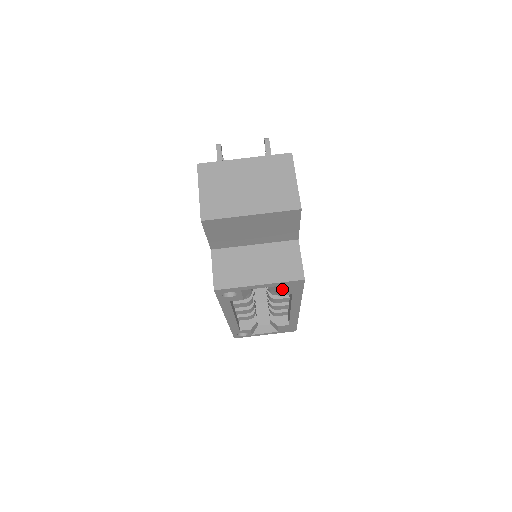
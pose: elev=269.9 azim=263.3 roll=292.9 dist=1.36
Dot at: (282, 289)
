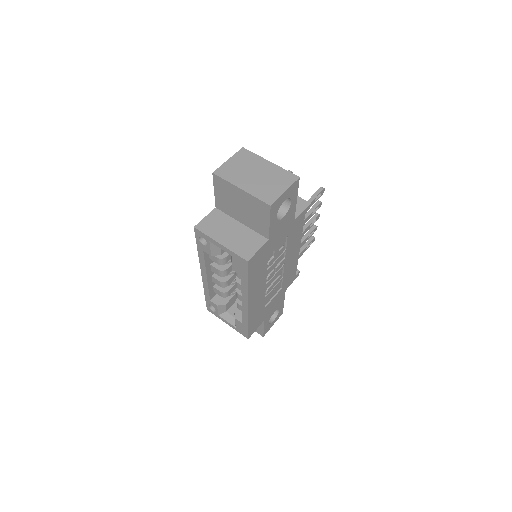
Dot at: (234, 263)
